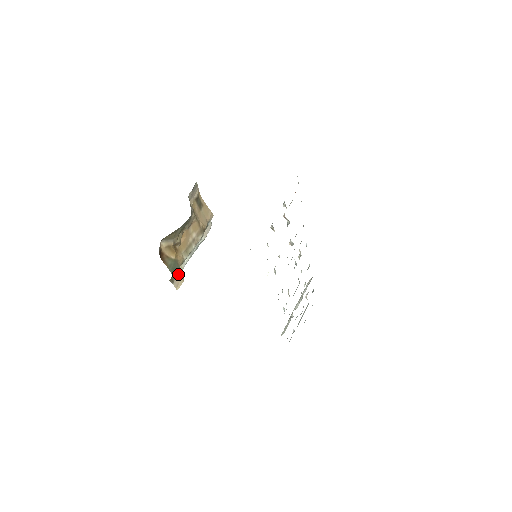
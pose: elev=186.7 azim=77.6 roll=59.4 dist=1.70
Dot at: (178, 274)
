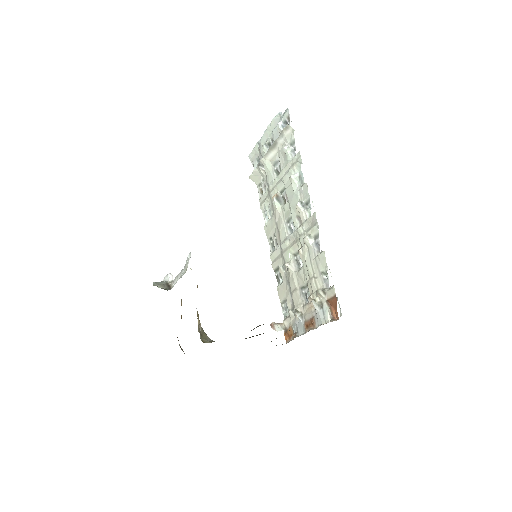
Dot at: occluded
